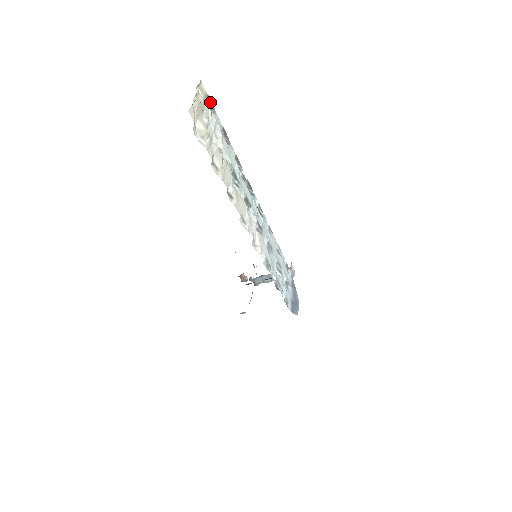
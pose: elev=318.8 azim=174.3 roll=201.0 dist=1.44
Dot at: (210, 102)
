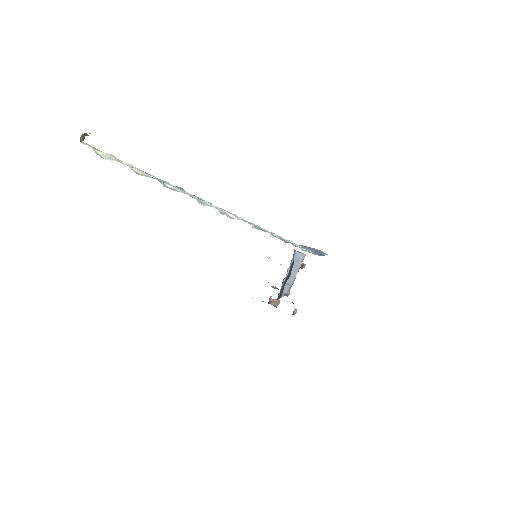
Dot at: occluded
